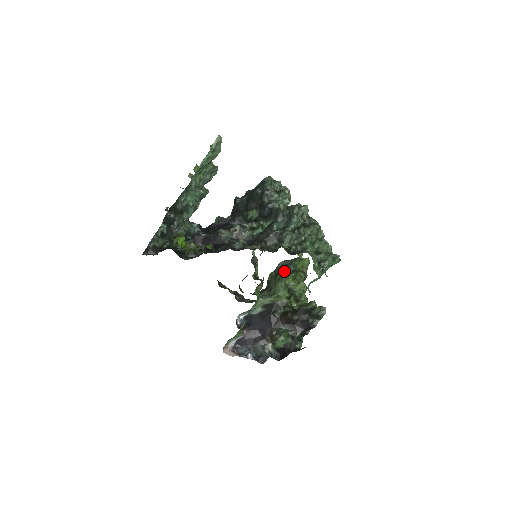
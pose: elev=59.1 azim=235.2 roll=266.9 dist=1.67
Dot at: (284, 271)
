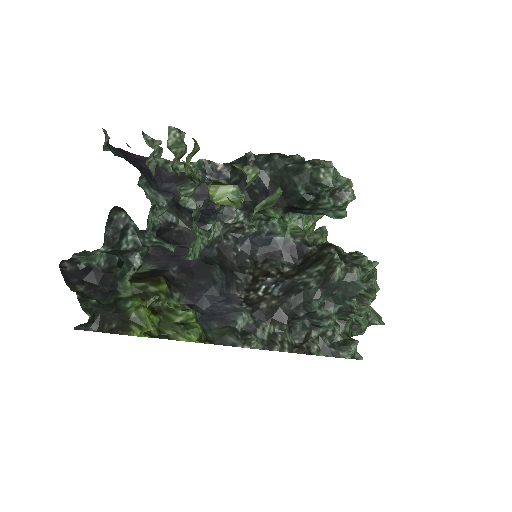
Dot at: occluded
